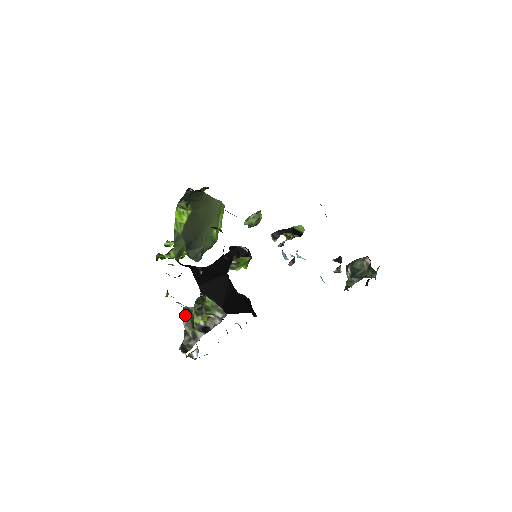
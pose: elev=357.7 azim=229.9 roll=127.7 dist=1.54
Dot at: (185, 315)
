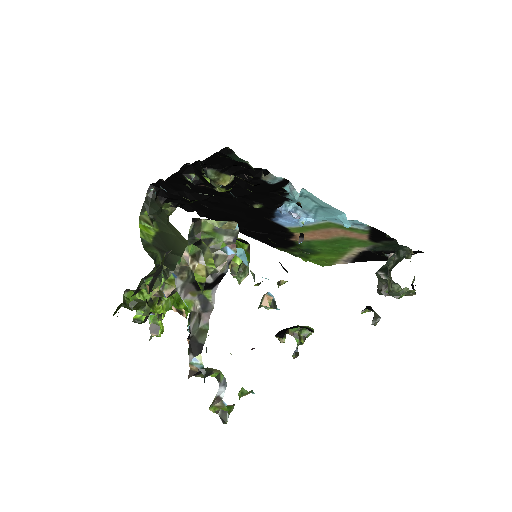
Dot at: (180, 282)
